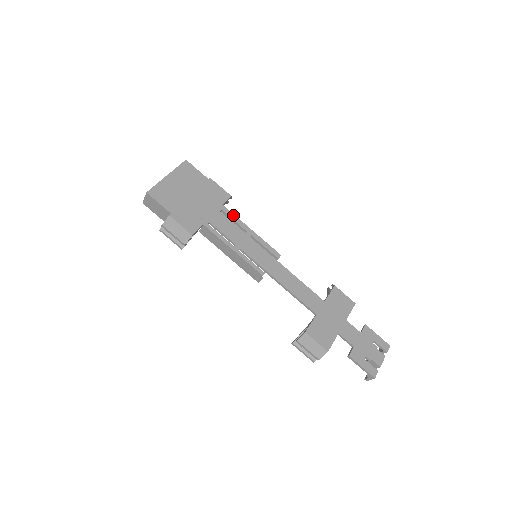
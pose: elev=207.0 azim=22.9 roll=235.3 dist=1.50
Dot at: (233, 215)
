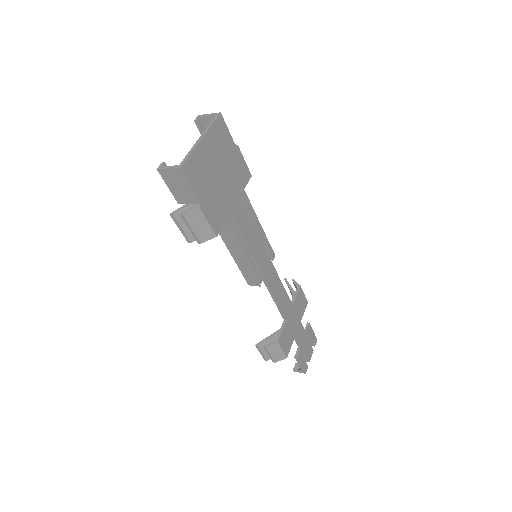
Dot at: (250, 204)
